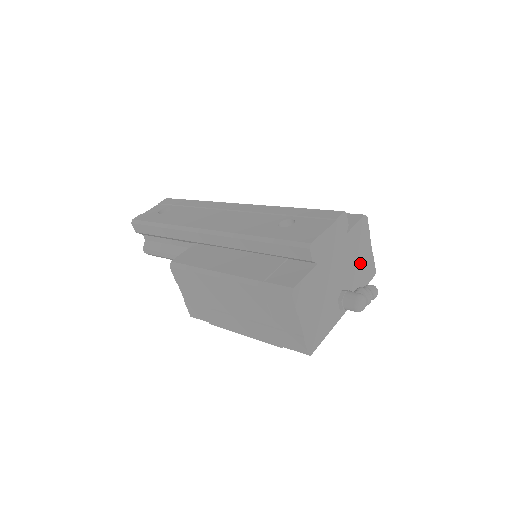
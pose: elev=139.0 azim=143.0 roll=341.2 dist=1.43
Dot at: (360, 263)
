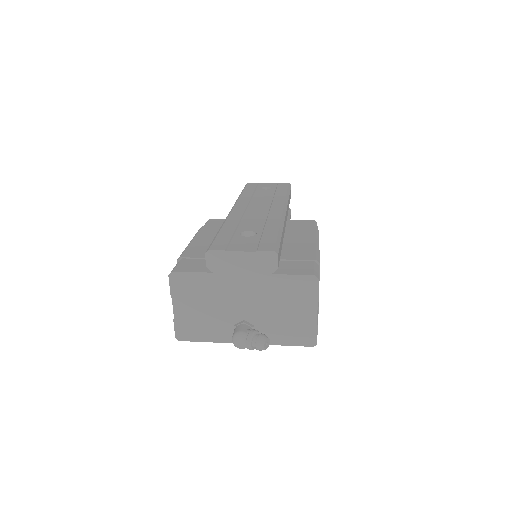
Dot at: (288, 317)
